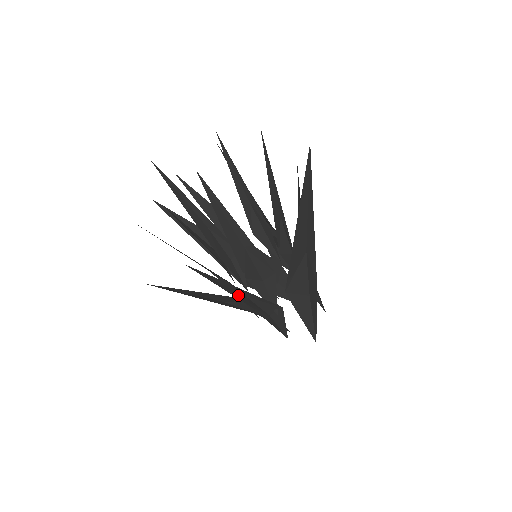
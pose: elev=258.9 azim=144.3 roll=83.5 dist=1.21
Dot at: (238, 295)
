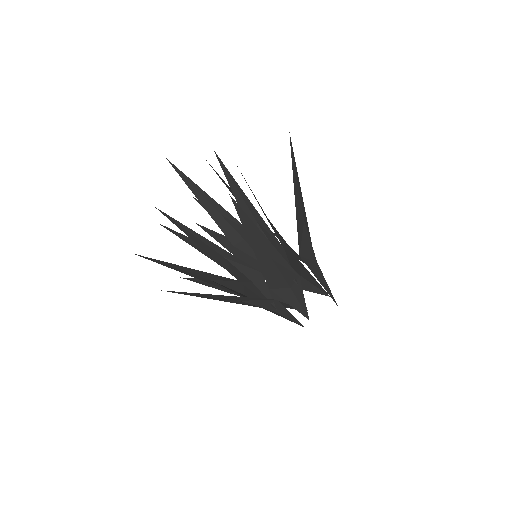
Dot at: (263, 258)
